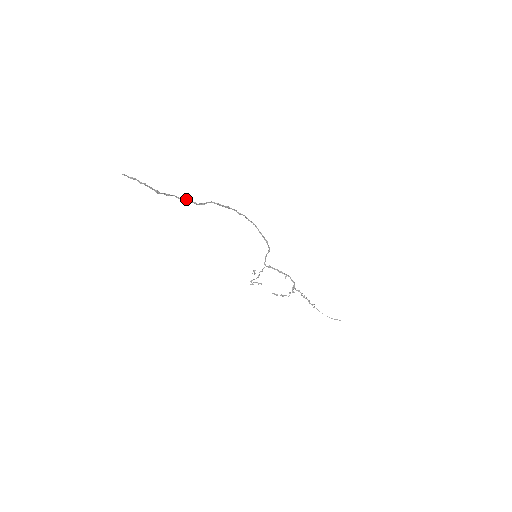
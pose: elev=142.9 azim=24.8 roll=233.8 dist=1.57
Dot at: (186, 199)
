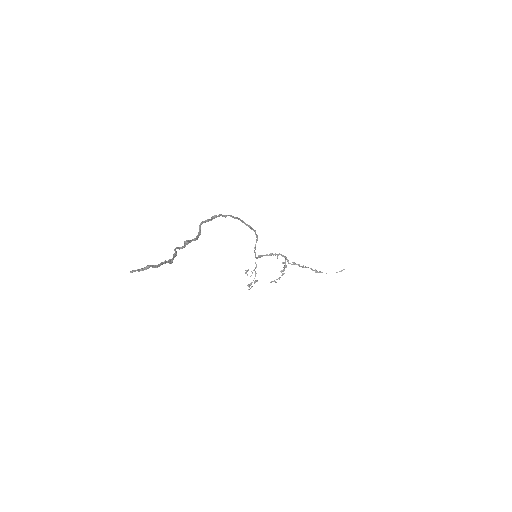
Dot at: (187, 242)
